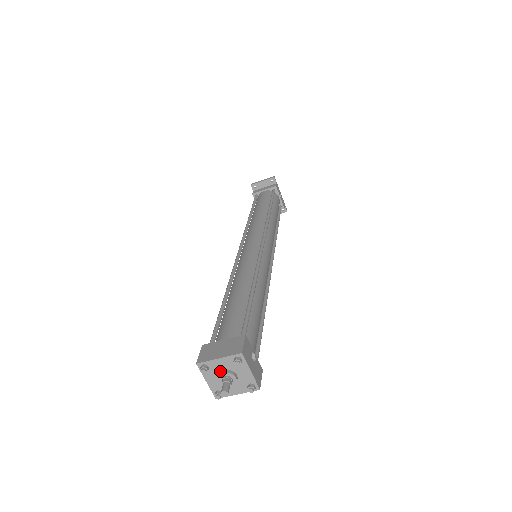
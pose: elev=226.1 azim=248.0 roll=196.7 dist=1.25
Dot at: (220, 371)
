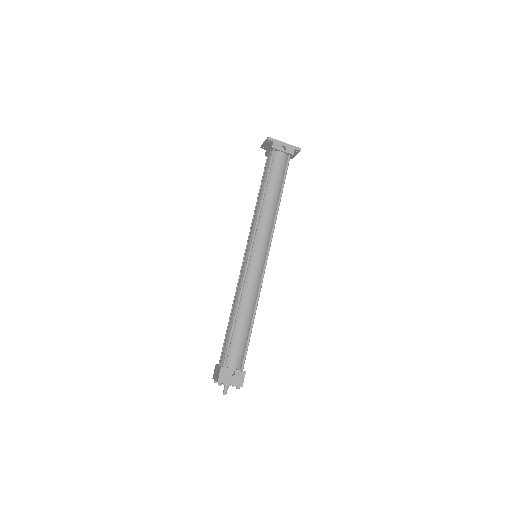
Dot at: occluded
